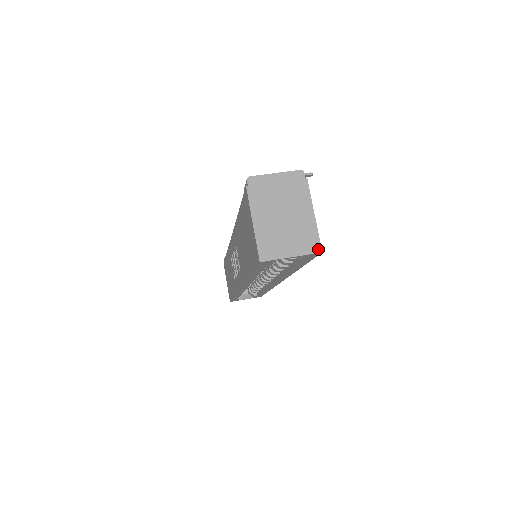
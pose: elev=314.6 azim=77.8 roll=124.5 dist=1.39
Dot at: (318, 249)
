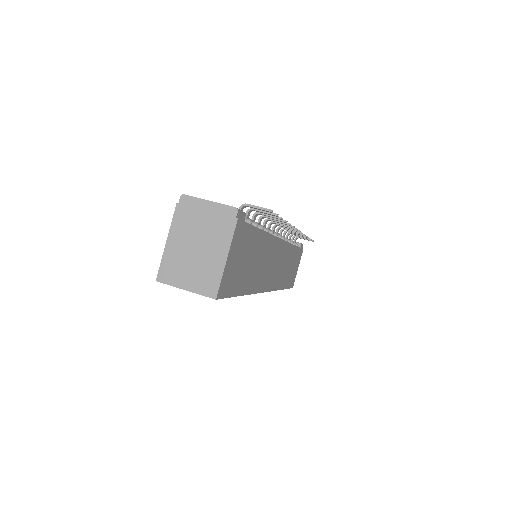
Dot at: (213, 294)
